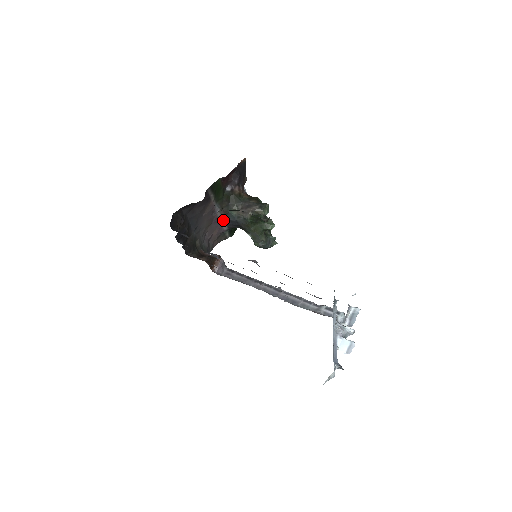
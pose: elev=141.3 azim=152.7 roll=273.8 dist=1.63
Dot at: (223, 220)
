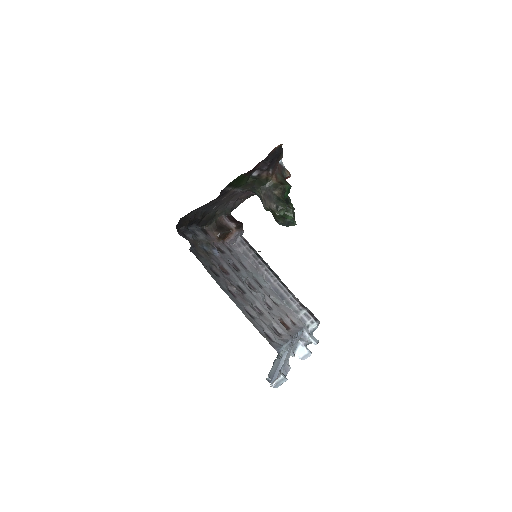
Dot at: (250, 191)
